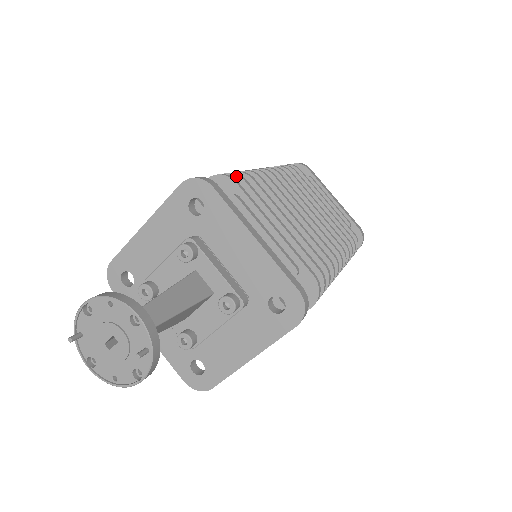
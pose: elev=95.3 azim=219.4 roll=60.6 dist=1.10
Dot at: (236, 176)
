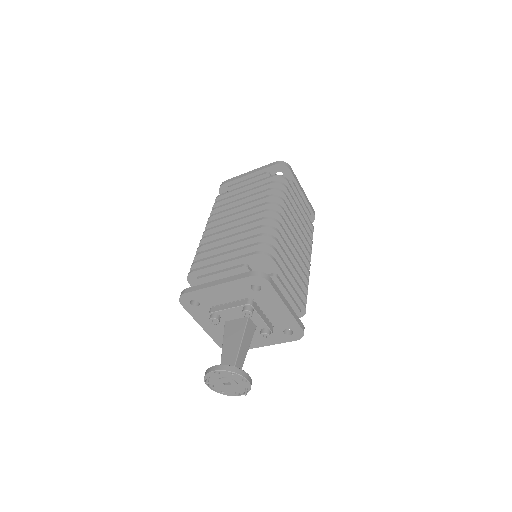
Dot at: (271, 248)
